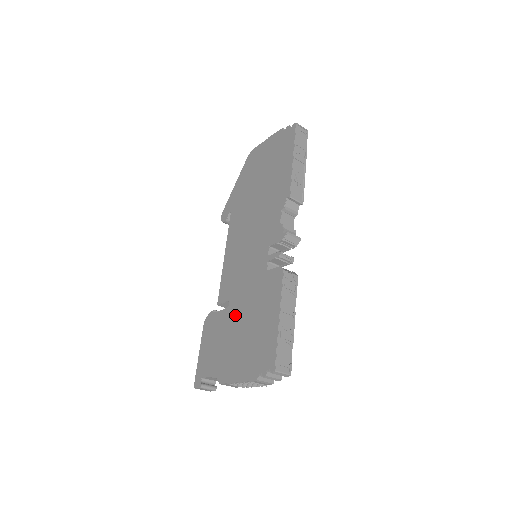
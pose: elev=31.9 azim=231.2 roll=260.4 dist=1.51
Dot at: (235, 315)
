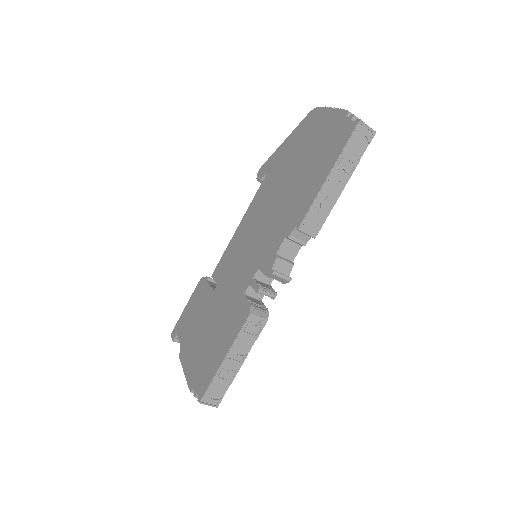
Dot at: (212, 307)
